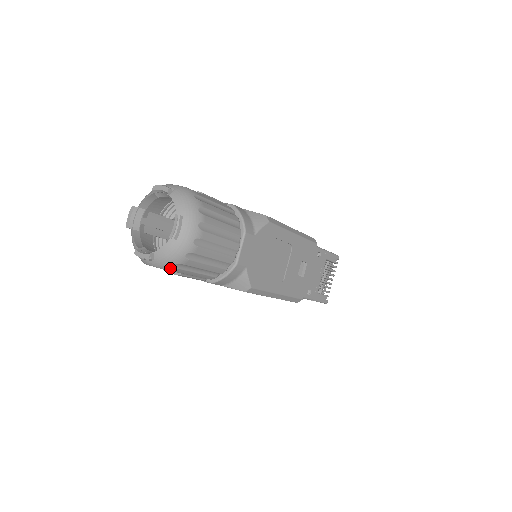
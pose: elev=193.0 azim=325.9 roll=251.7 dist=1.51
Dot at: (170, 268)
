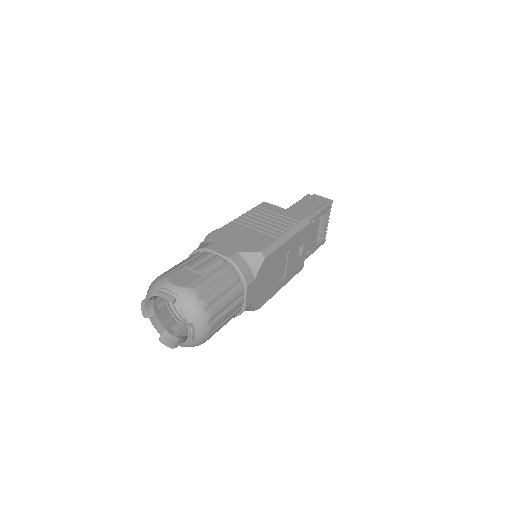
Dot at: occluded
